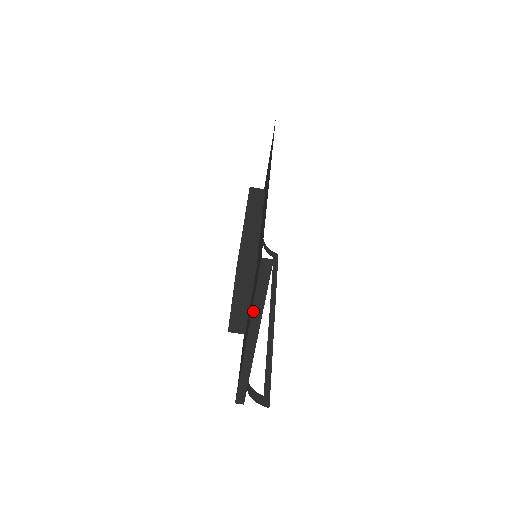
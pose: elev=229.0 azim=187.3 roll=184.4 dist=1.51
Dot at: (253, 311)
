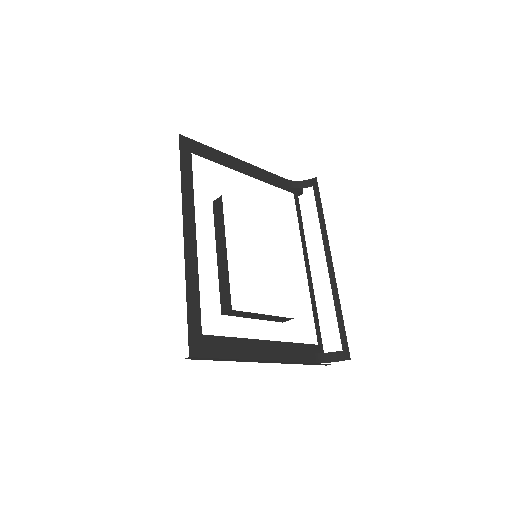
Dot at: occluded
